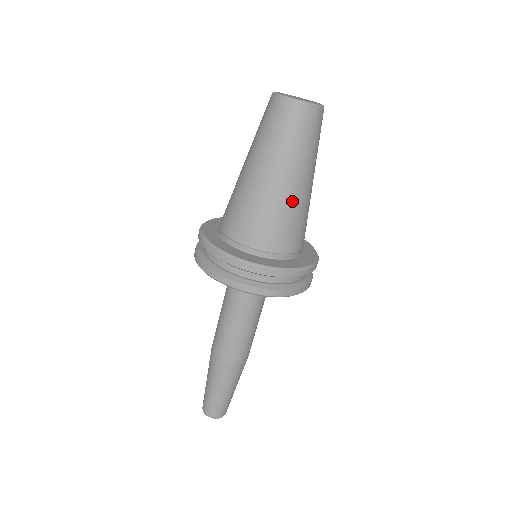
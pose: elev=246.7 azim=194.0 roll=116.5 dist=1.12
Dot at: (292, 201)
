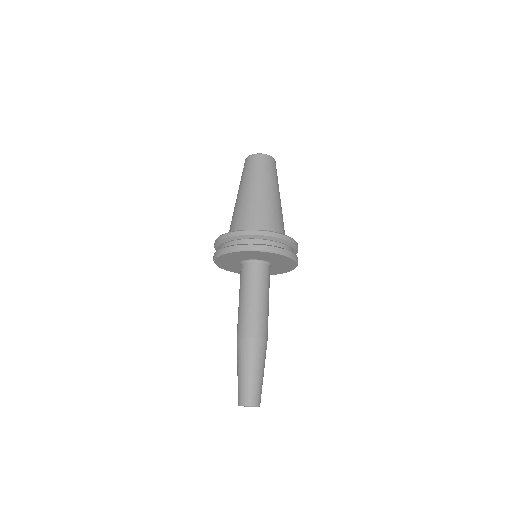
Dot at: (249, 200)
